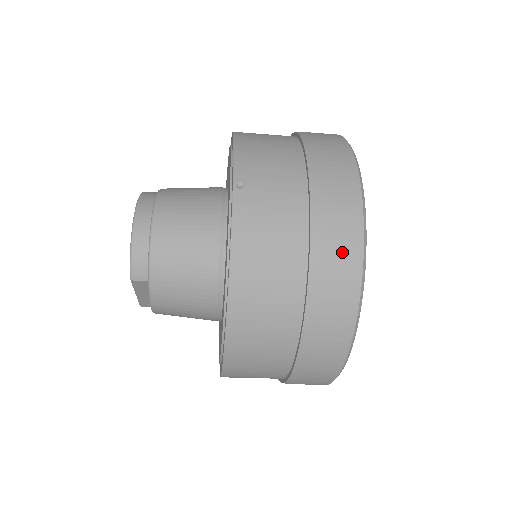
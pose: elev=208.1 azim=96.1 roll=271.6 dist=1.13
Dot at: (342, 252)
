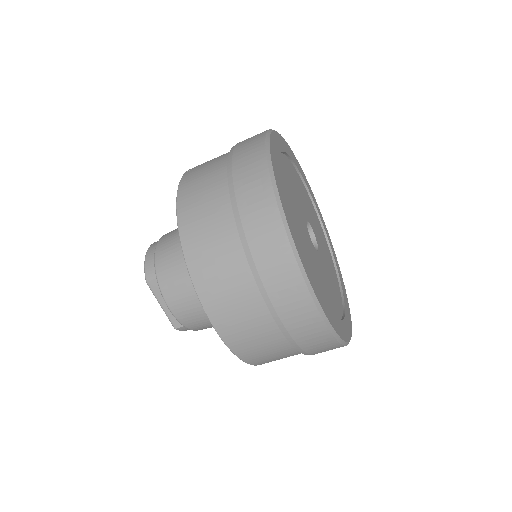
Dot at: (250, 159)
